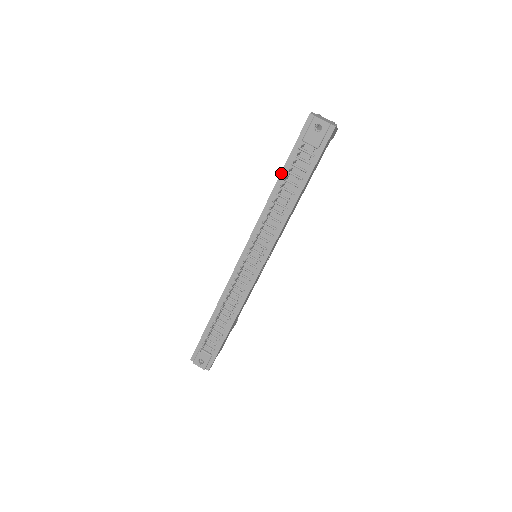
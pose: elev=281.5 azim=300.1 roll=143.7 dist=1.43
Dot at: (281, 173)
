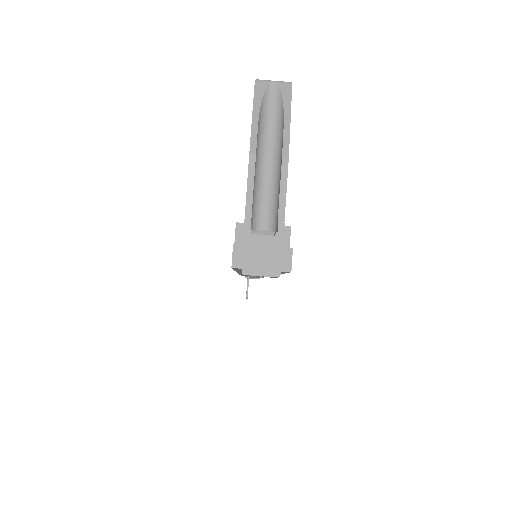
Dot at: occluded
